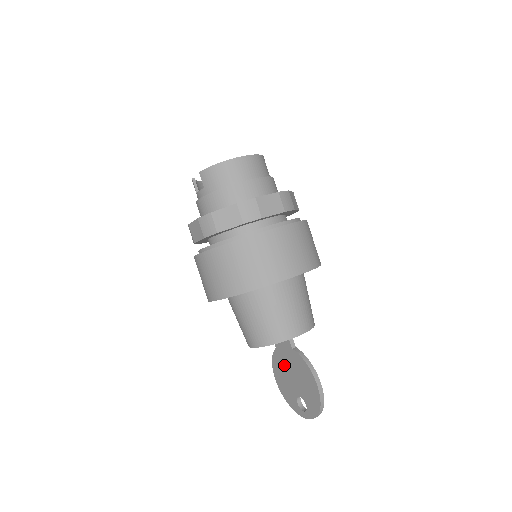
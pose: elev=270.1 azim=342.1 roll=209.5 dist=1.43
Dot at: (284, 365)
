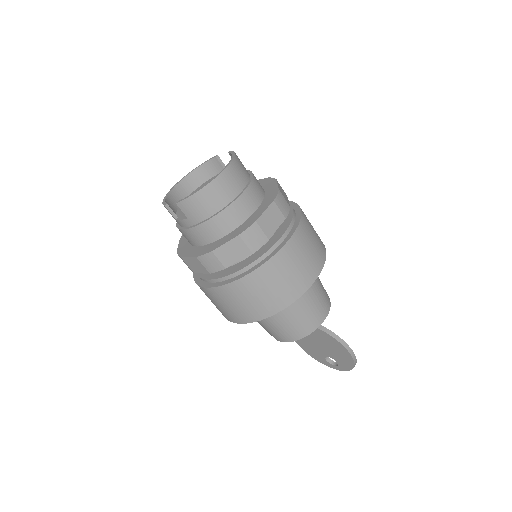
Dot at: (307, 336)
